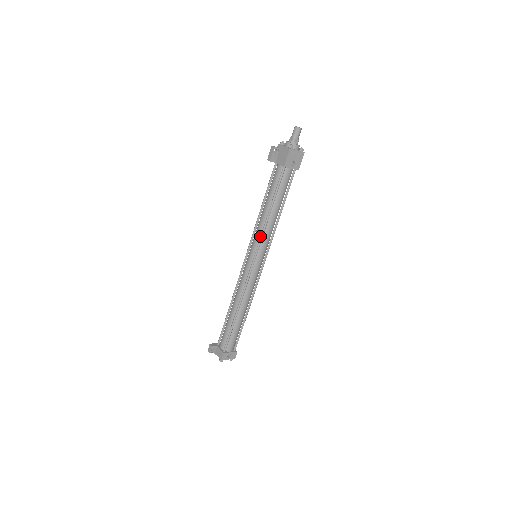
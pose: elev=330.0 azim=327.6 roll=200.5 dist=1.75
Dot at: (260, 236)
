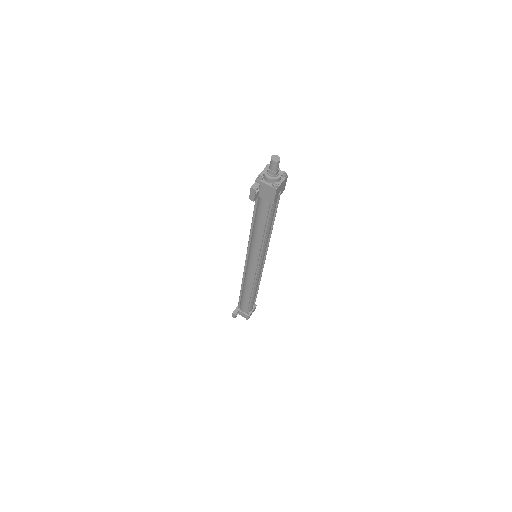
Dot at: (260, 251)
